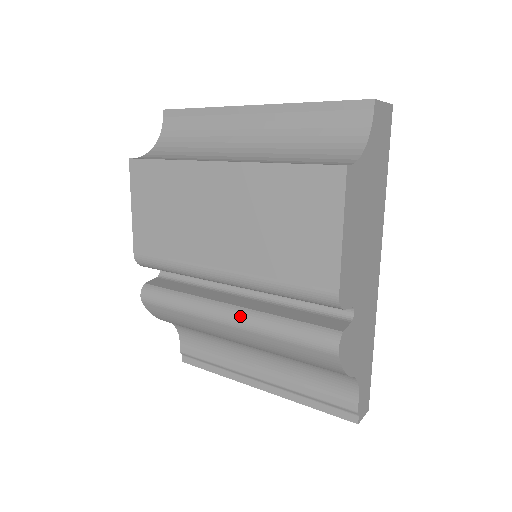
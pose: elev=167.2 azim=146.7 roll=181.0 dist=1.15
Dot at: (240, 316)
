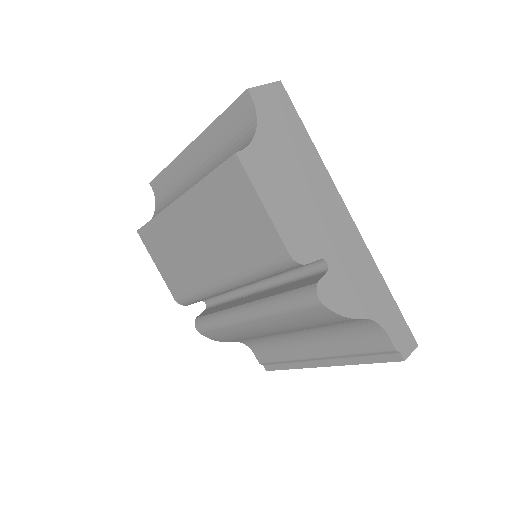
Dot at: (253, 309)
